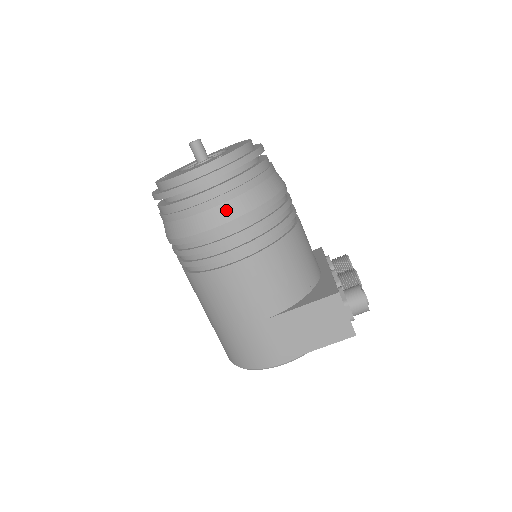
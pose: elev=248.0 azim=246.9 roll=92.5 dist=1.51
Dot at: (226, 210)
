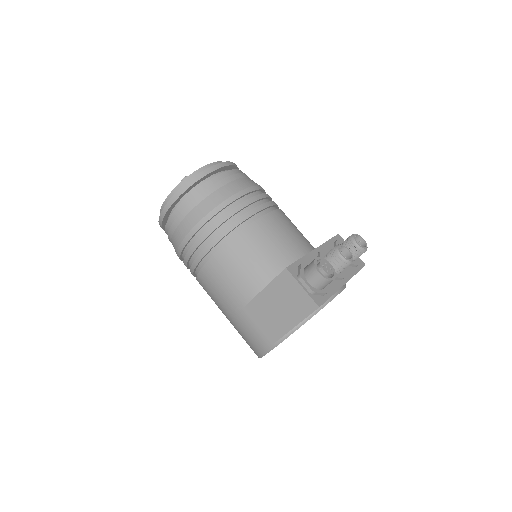
Dot at: (186, 223)
